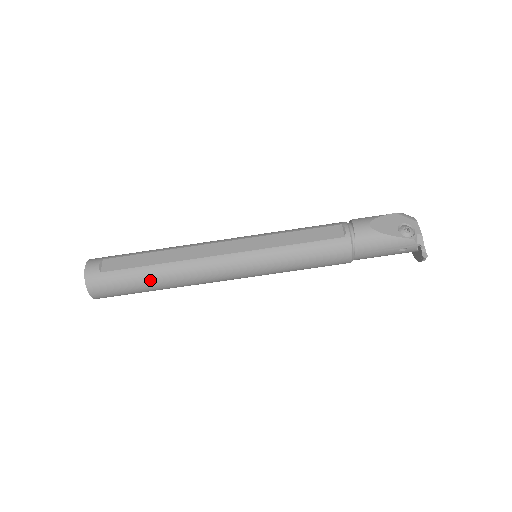
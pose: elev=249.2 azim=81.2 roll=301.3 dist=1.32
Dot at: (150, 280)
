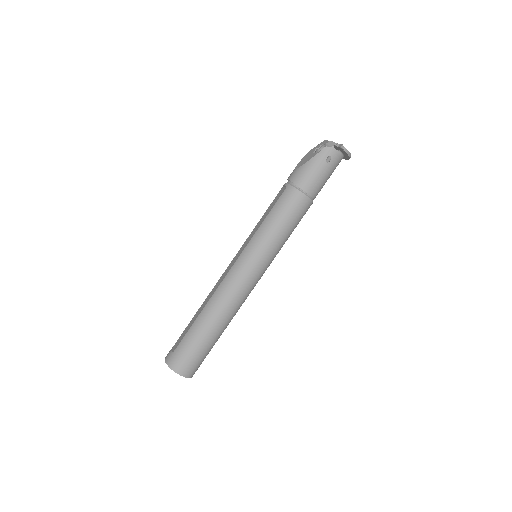
Dot at: (203, 328)
